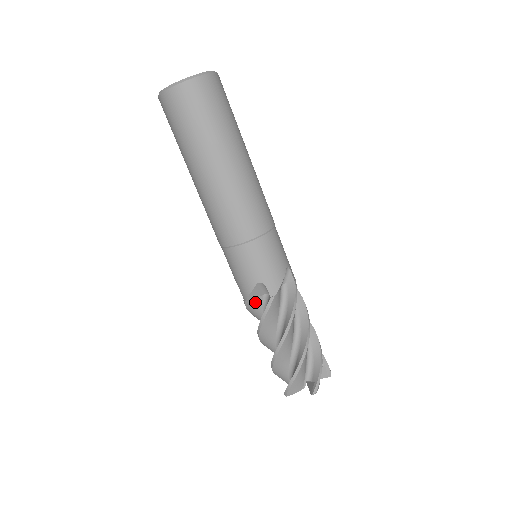
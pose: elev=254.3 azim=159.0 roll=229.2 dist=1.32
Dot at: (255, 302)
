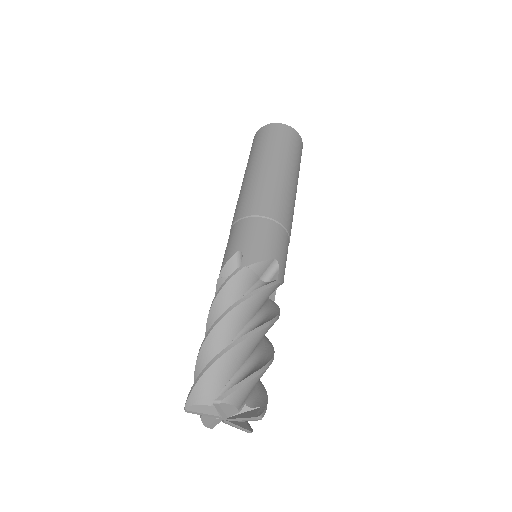
Dot at: occluded
